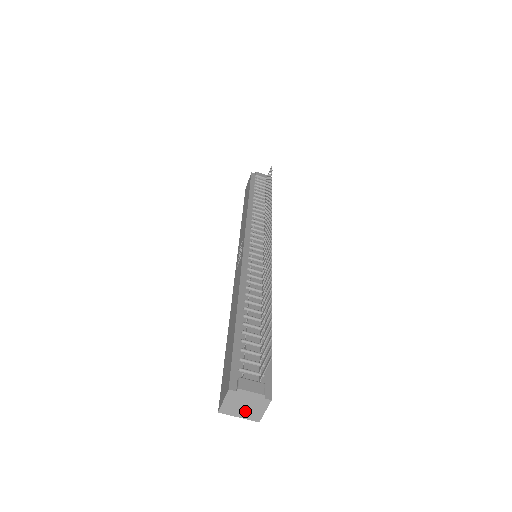
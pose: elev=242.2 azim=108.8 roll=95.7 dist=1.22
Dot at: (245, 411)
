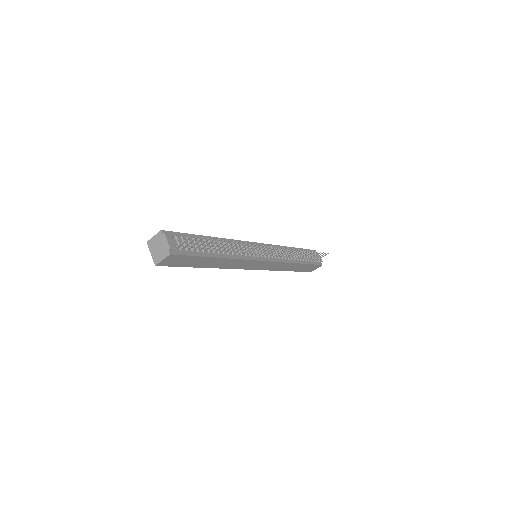
Dot at: (156, 252)
